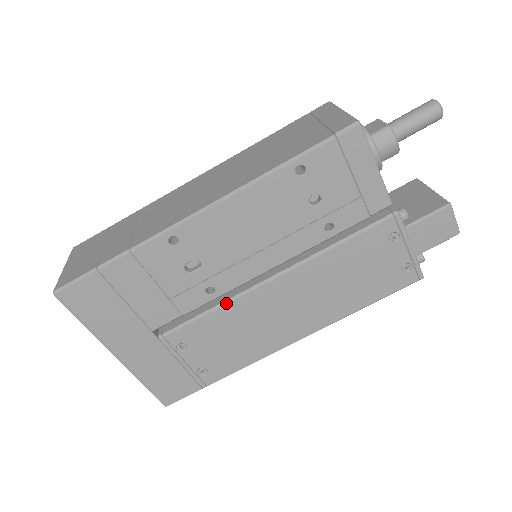
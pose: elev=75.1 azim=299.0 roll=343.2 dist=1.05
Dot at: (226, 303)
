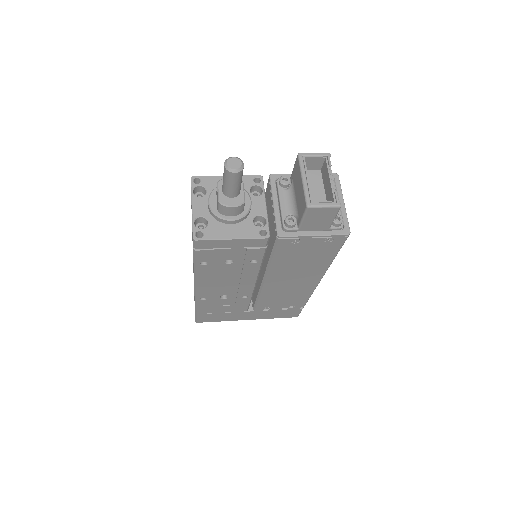
Dot at: (259, 294)
